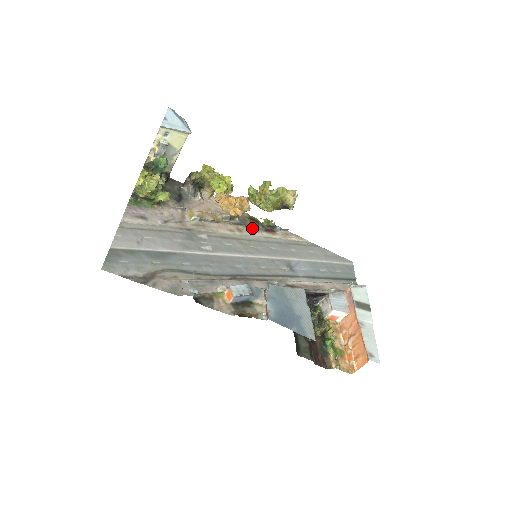
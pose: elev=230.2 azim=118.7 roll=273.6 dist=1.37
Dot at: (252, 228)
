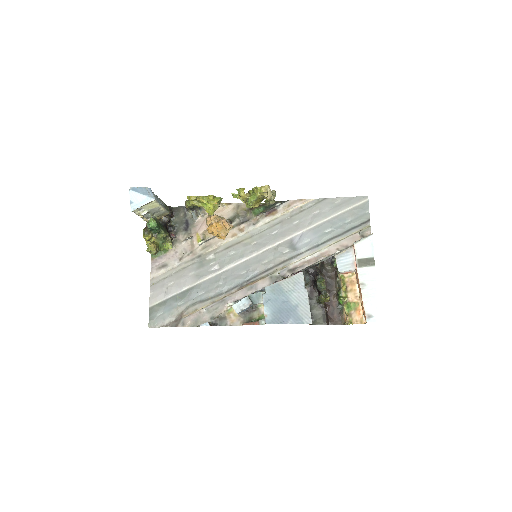
Dot at: (253, 220)
